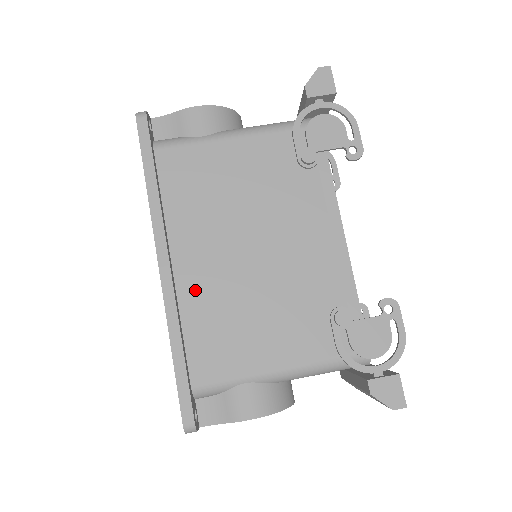
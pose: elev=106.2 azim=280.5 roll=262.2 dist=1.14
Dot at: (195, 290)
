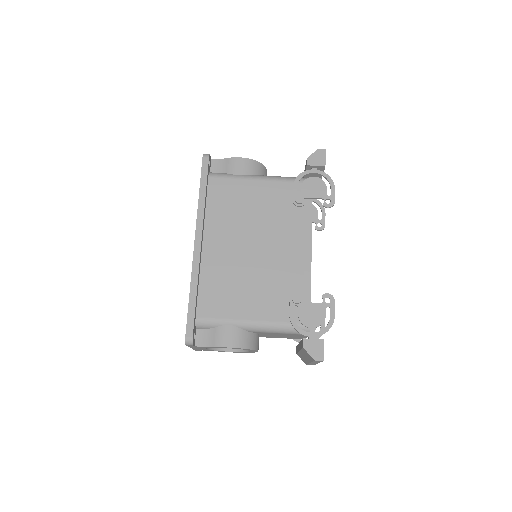
Dot at: (212, 263)
